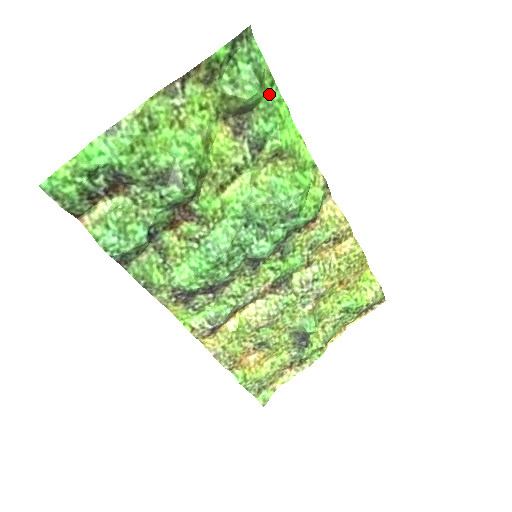
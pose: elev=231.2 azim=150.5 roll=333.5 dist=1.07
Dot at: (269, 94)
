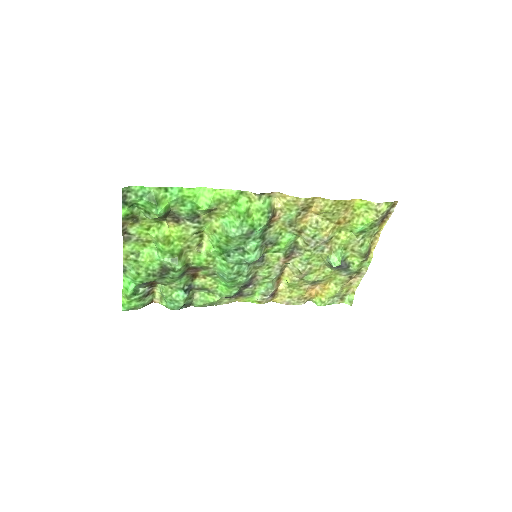
Dot at: (170, 196)
